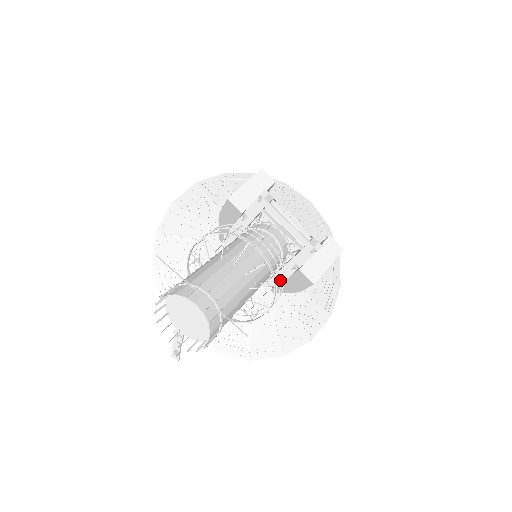
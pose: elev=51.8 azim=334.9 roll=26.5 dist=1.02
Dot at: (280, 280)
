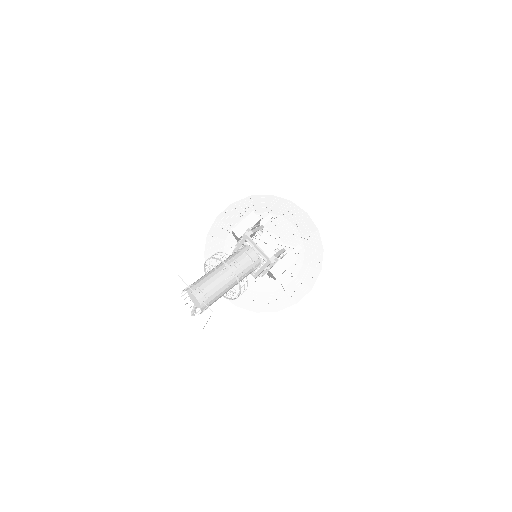
Dot at: occluded
